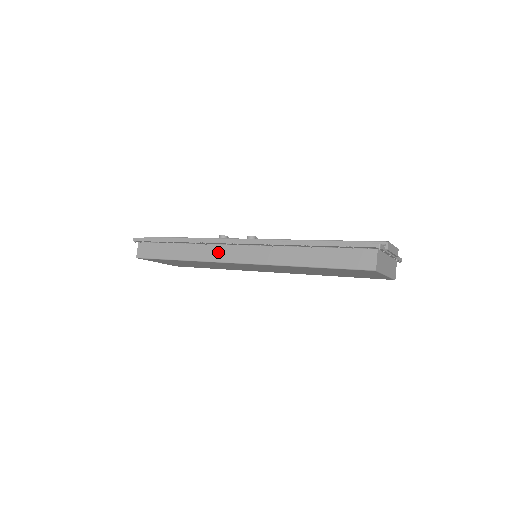
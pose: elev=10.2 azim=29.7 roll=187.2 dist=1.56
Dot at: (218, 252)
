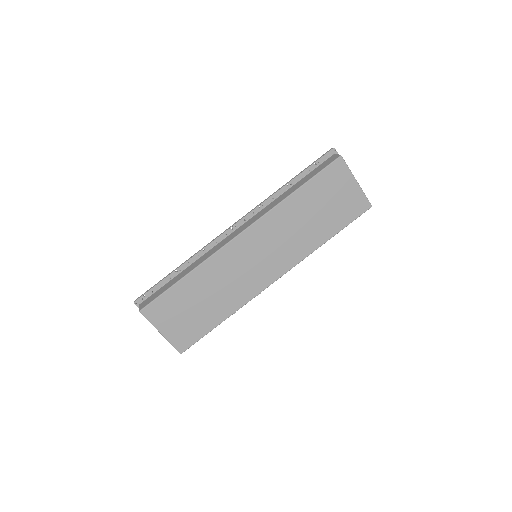
Dot at: (220, 244)
